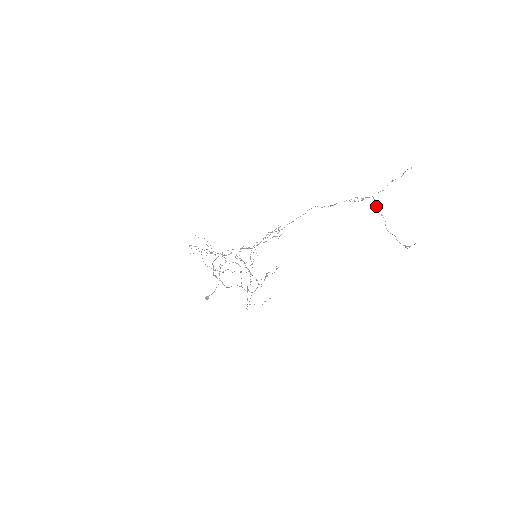
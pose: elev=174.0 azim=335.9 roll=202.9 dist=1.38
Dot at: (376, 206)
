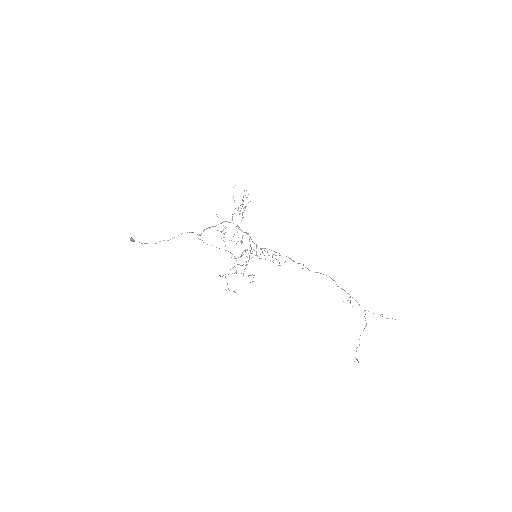
Dot at: occluded
